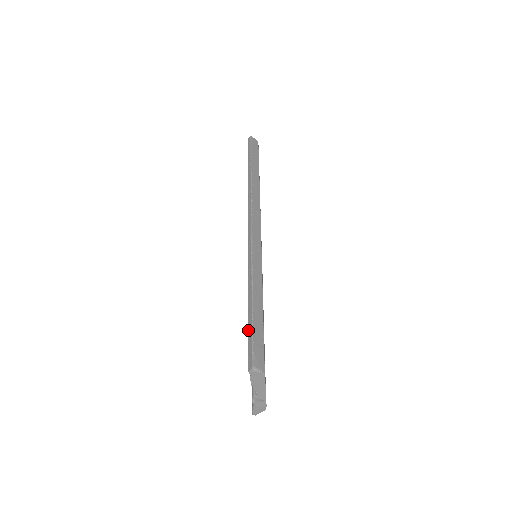
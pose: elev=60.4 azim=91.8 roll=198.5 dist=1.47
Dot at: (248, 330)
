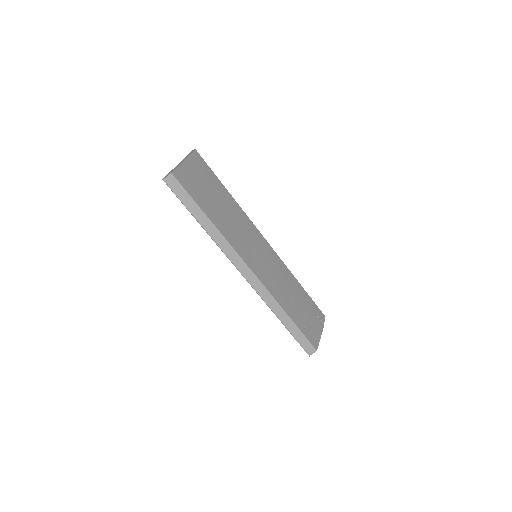
Dot at: occluded
